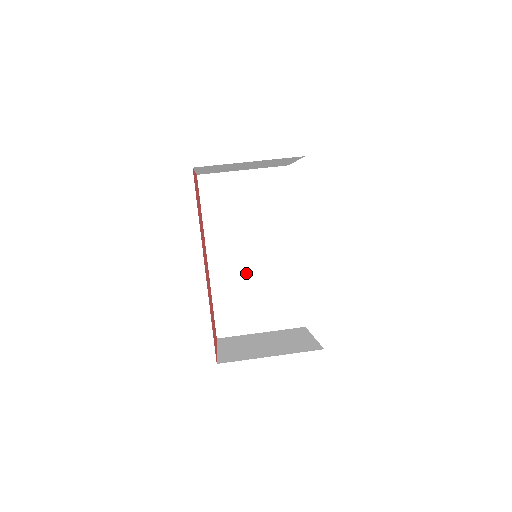
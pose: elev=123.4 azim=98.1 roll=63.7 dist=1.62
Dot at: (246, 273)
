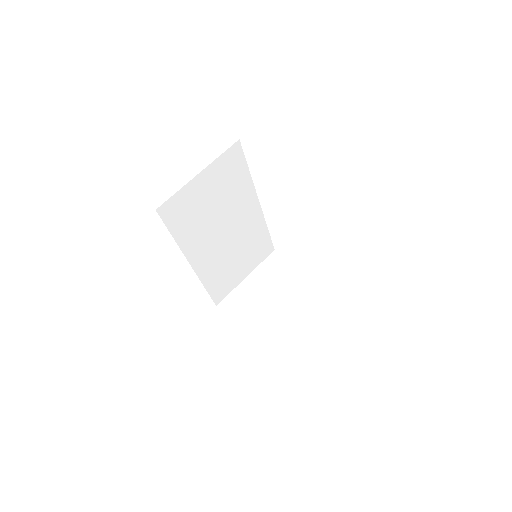
Dot at: (225, 251)
